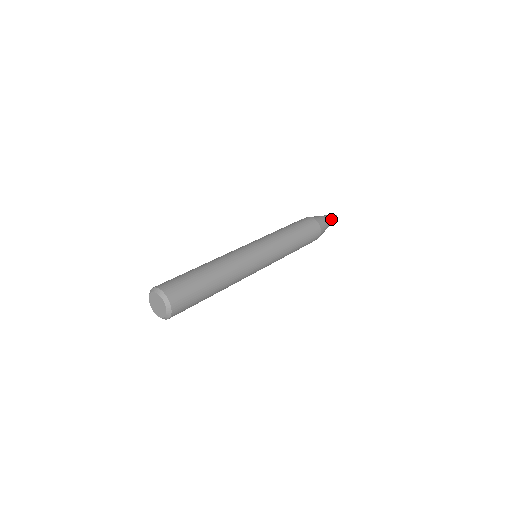
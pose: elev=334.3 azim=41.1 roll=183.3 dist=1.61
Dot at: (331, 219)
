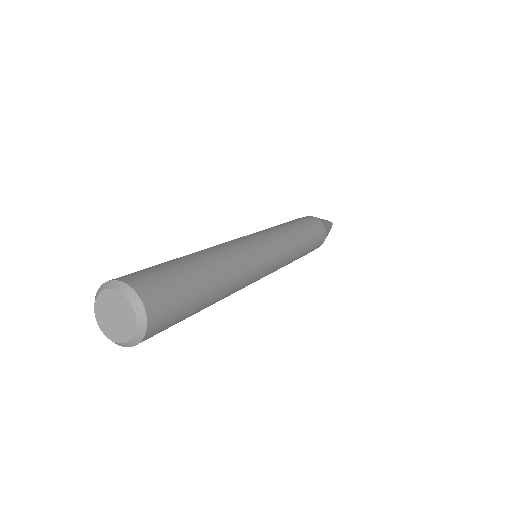
Dot at: (329, 223)
